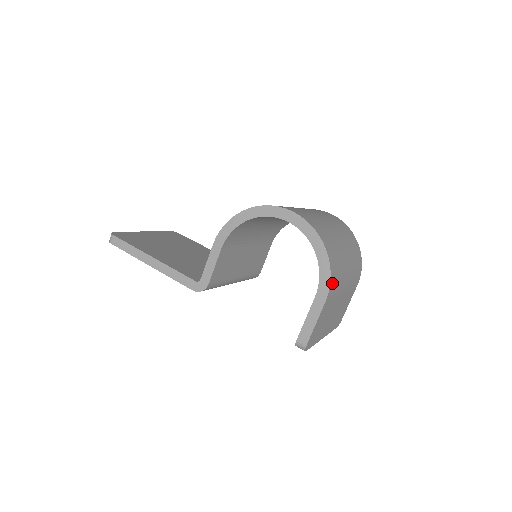
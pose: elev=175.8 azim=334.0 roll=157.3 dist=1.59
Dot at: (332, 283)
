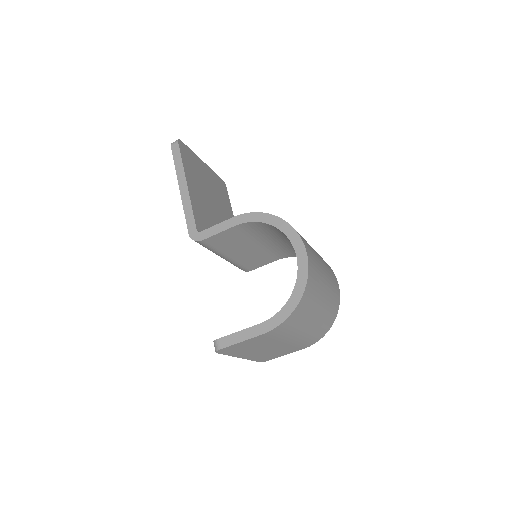
Dot at: (281, 327)
